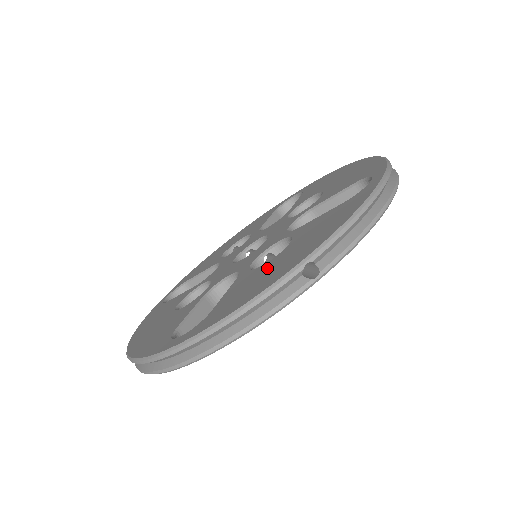
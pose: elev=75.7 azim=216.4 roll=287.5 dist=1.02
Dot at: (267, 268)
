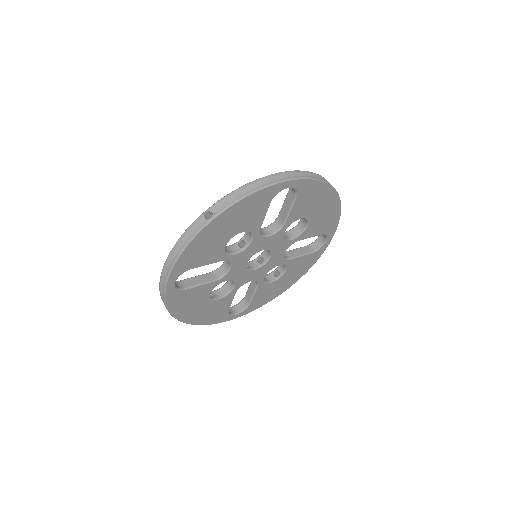
Dot at: occluded
